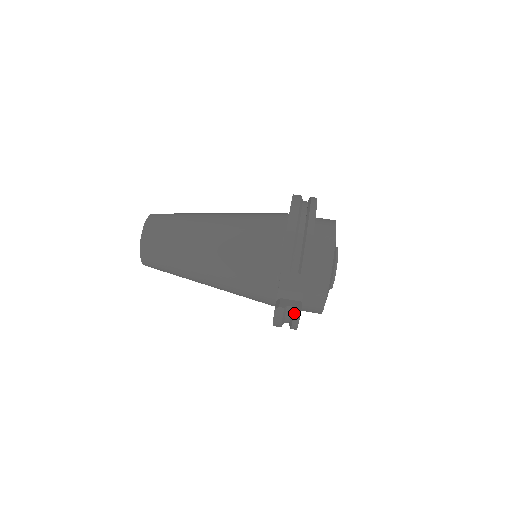
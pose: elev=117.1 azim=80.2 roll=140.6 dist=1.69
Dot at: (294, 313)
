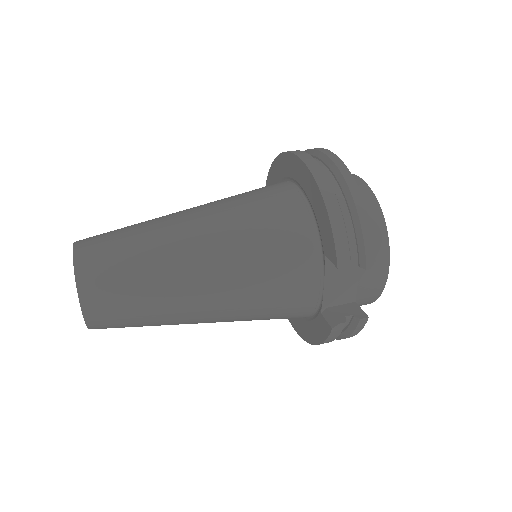
Dot at: (358, 323)
